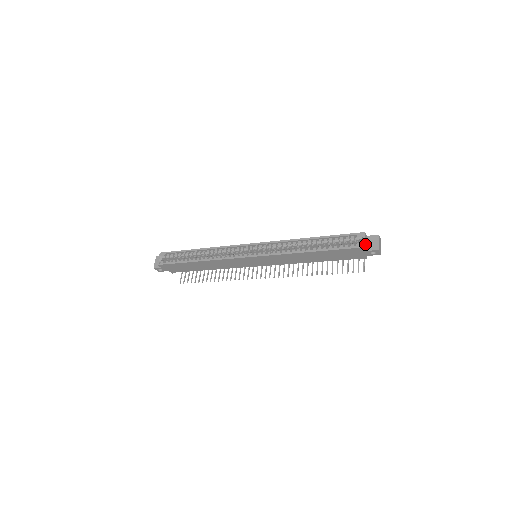
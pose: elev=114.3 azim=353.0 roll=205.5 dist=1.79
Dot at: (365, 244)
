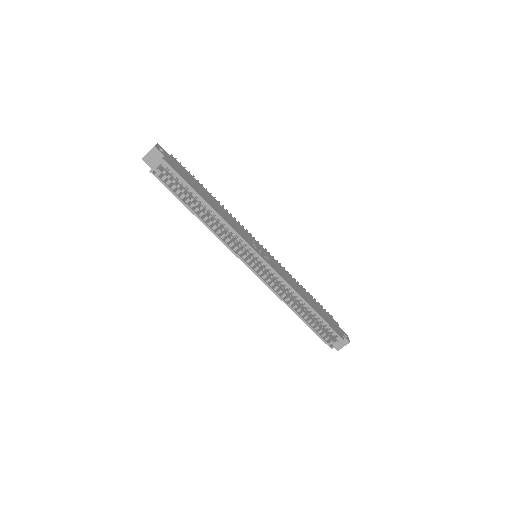
Dot at: (335, 344)
